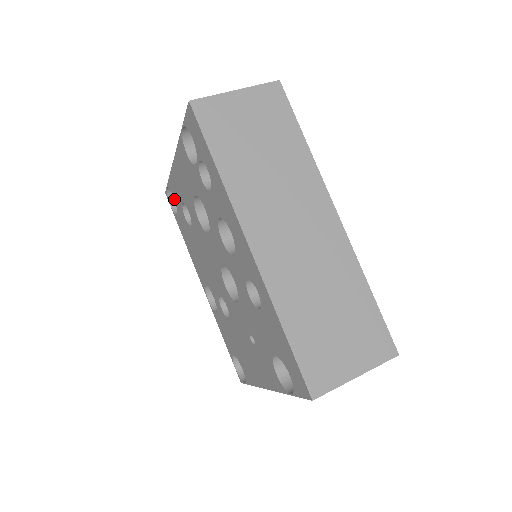
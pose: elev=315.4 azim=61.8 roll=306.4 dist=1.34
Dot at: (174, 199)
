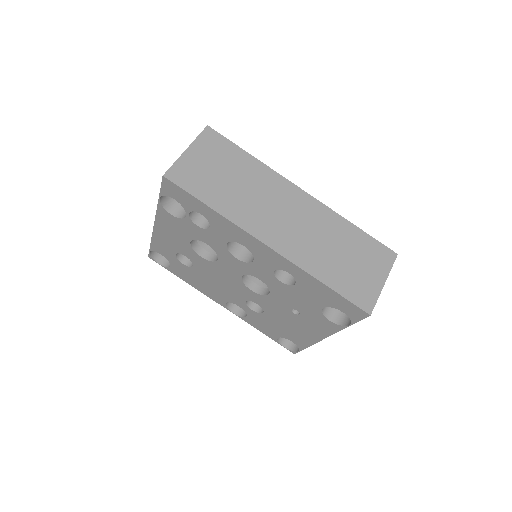
Dot at: occluded
